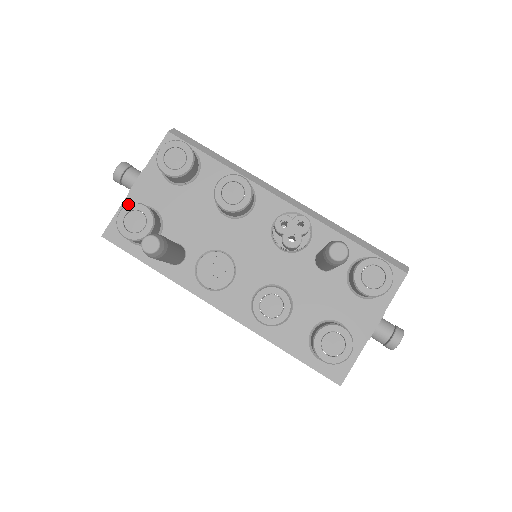
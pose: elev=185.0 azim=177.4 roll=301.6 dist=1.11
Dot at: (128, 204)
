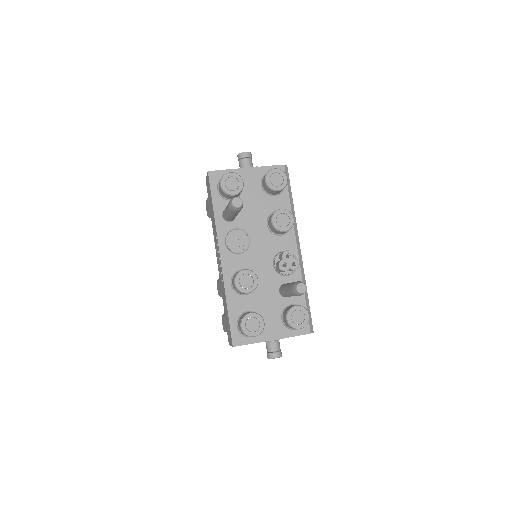
Dot at: (237, 174)
